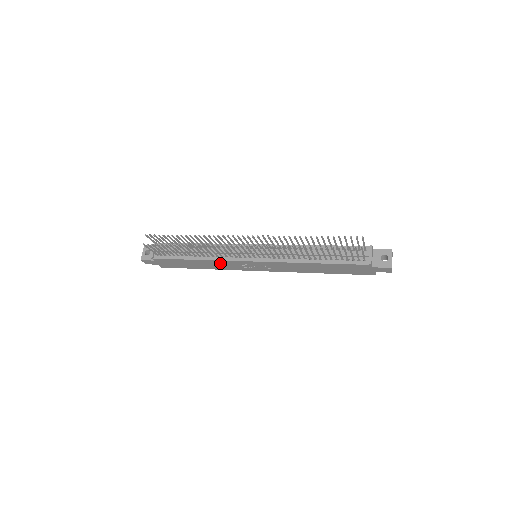
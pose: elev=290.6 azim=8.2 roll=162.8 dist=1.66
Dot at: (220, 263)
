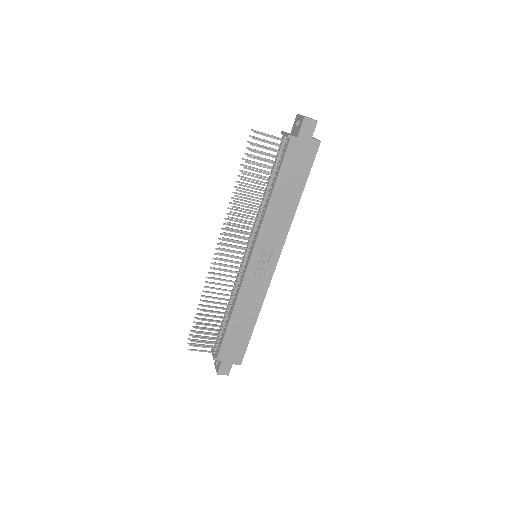
Dot at: (246, 295)
